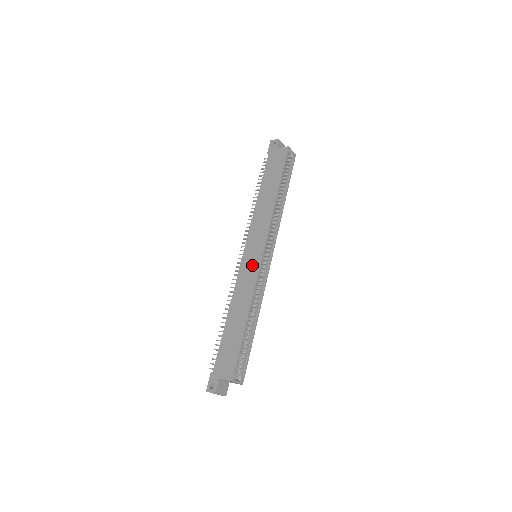
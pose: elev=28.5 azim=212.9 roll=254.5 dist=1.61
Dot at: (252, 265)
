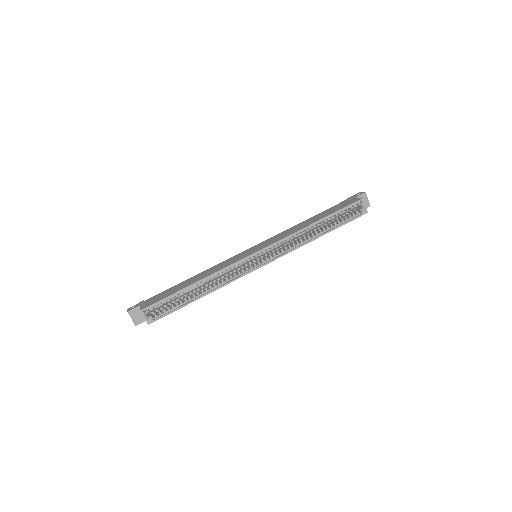
Dot at: (242, 255)
